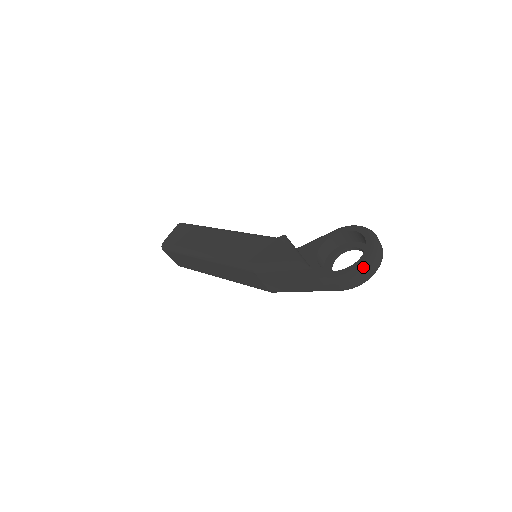
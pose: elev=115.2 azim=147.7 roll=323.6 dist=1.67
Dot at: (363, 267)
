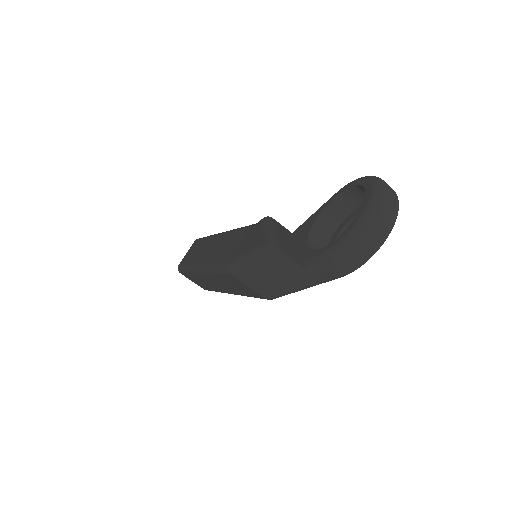
Dot at: (356, 232)
